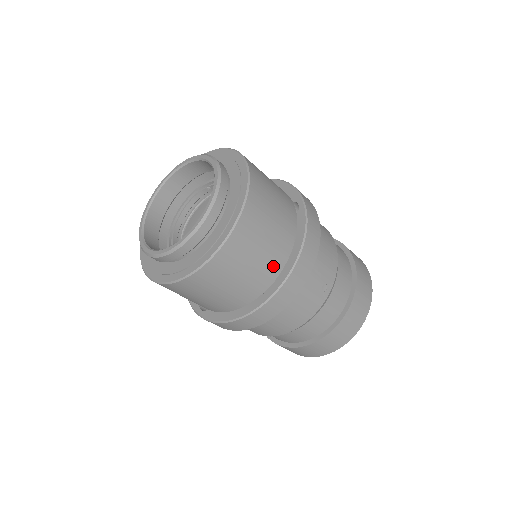
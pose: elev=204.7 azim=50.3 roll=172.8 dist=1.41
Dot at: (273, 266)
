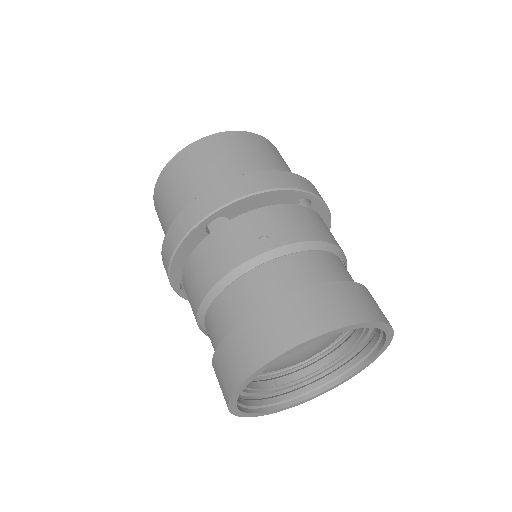
Dot at: (219, 181)
